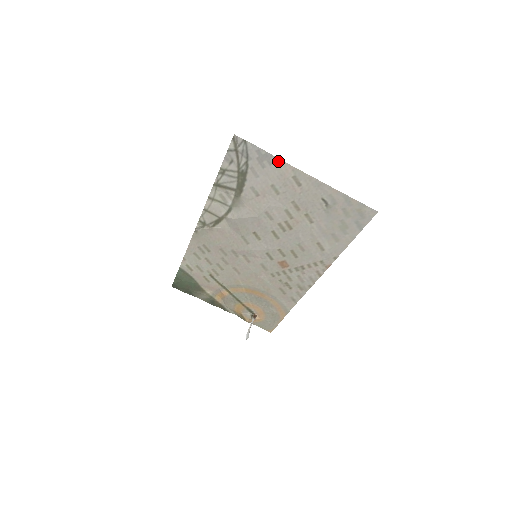
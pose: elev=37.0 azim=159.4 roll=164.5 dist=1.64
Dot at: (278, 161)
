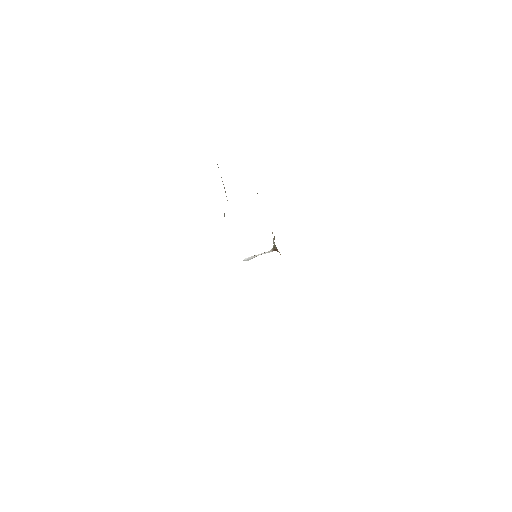
Dot at: occluded
